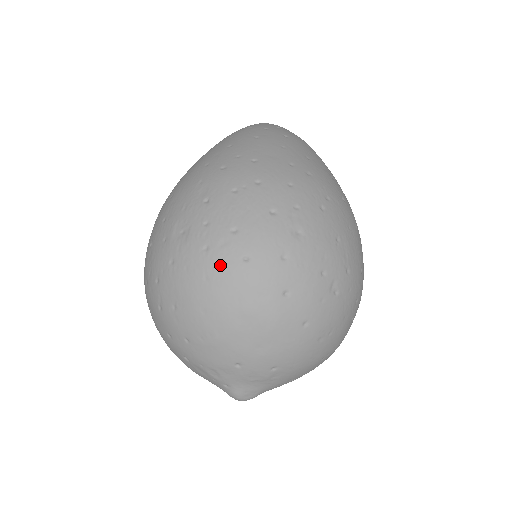
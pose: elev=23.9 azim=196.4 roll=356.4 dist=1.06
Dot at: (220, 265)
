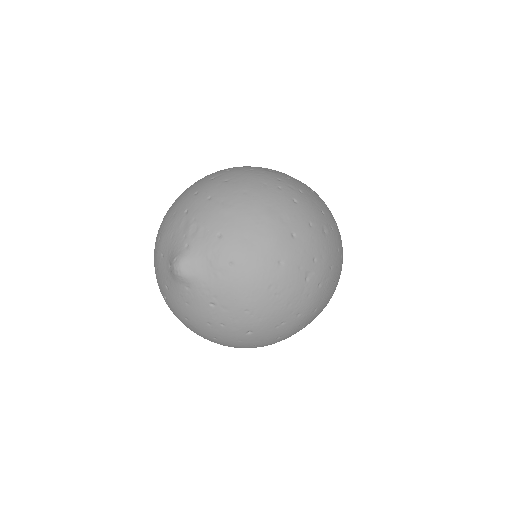
Dot at: (280, 189)
